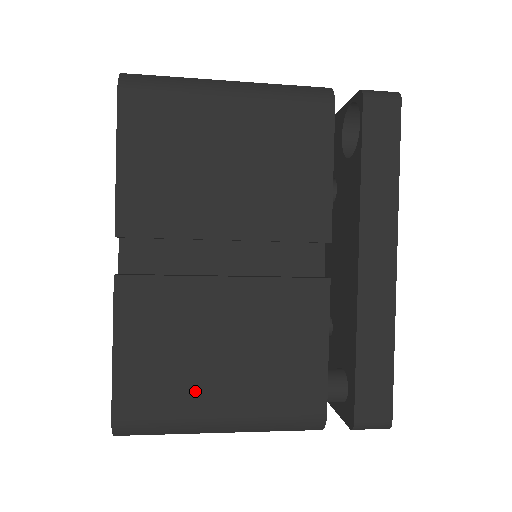
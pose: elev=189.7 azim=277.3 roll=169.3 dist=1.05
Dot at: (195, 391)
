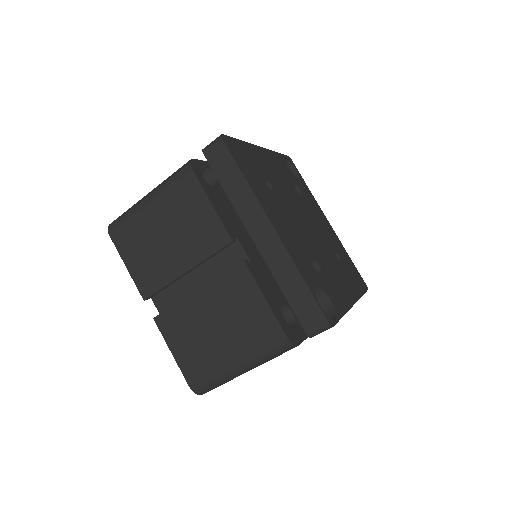
Dot at: occluded
